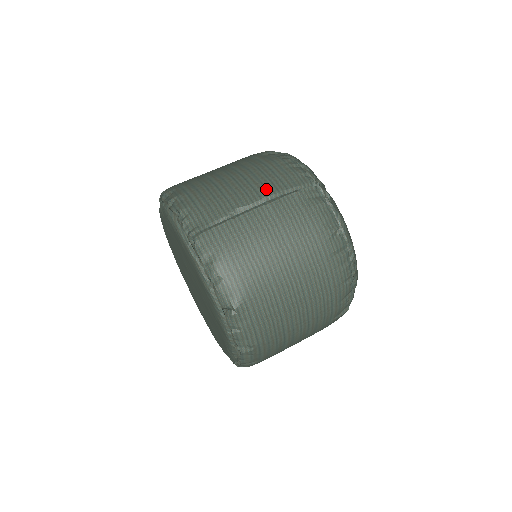
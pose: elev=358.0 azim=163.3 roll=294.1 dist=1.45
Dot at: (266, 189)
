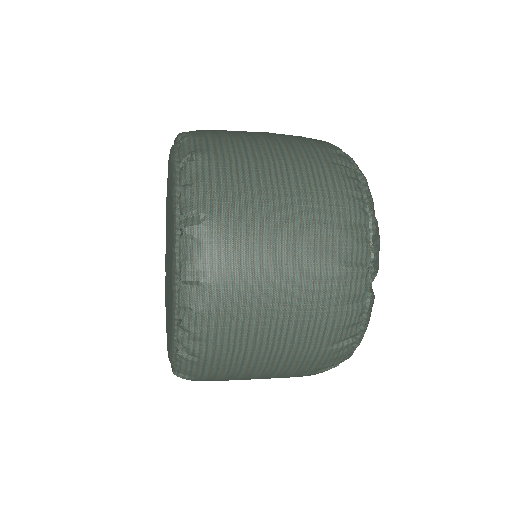
Dot at: occluded
